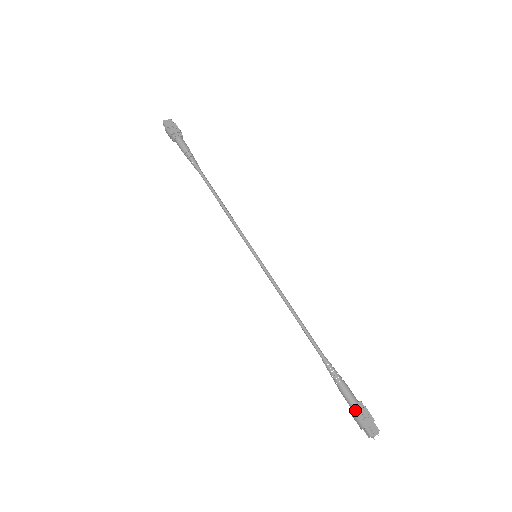
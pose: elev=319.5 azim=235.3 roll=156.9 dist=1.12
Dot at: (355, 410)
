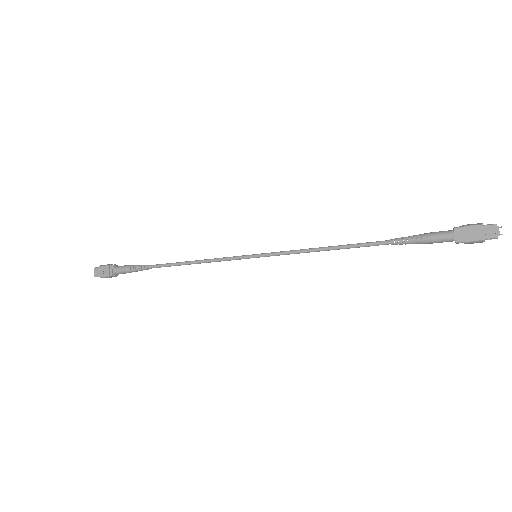
Dot at: (460, 240)
